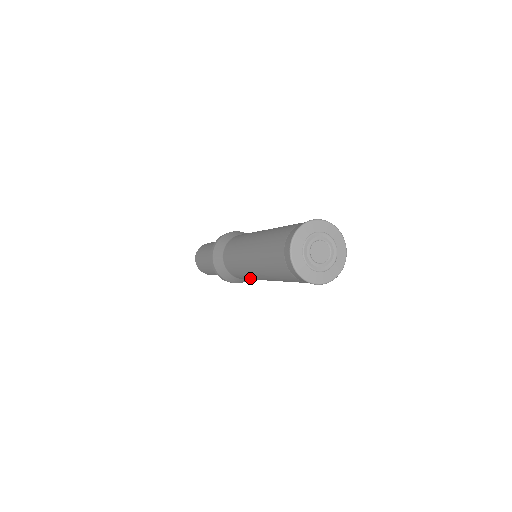
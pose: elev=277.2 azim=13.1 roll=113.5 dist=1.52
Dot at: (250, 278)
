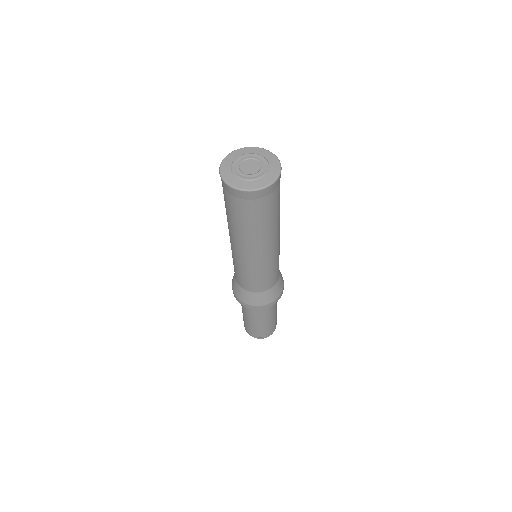
Dot at: (236, 265)
